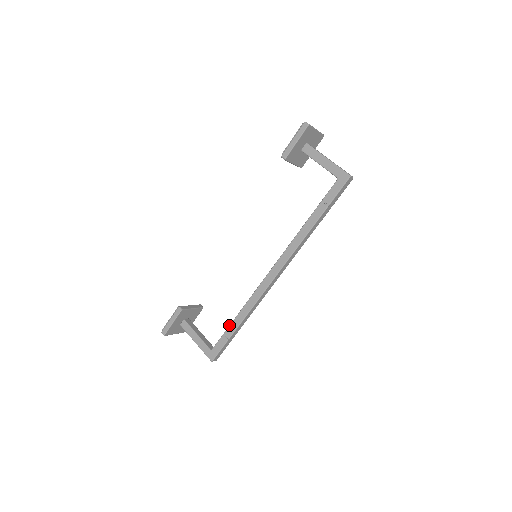
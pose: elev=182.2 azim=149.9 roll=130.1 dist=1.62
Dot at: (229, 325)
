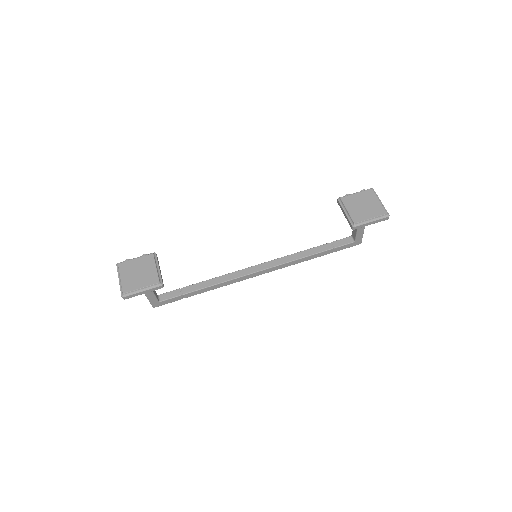
Dot at: (193, 292)
